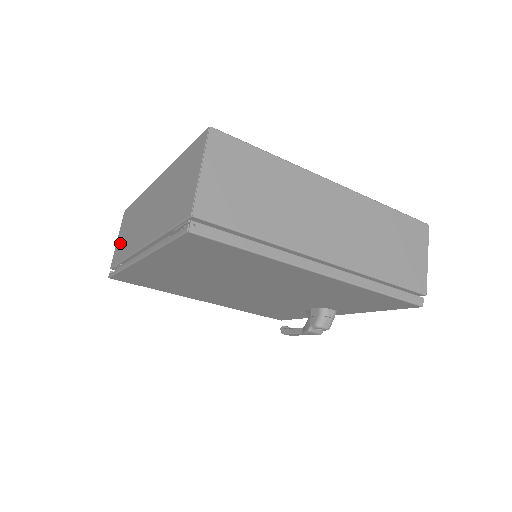
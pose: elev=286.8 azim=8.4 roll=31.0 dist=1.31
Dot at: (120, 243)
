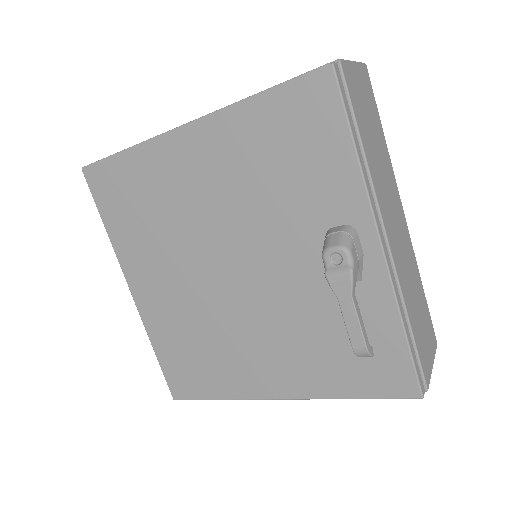
Dot at: occluded
